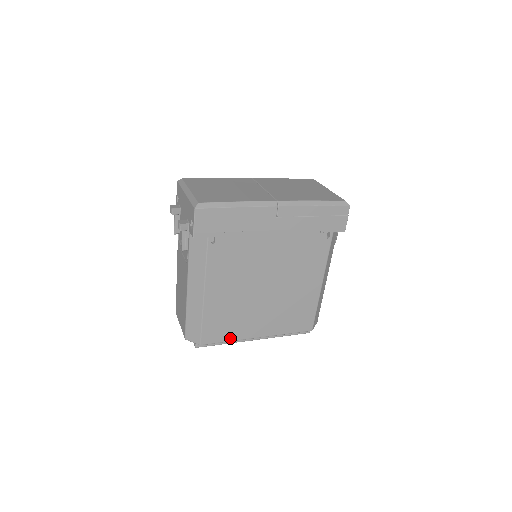
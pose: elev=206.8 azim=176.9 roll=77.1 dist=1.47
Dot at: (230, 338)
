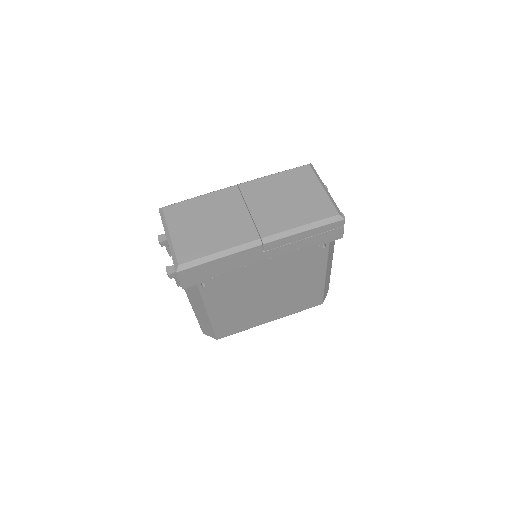
Dot at: (243, 329)
